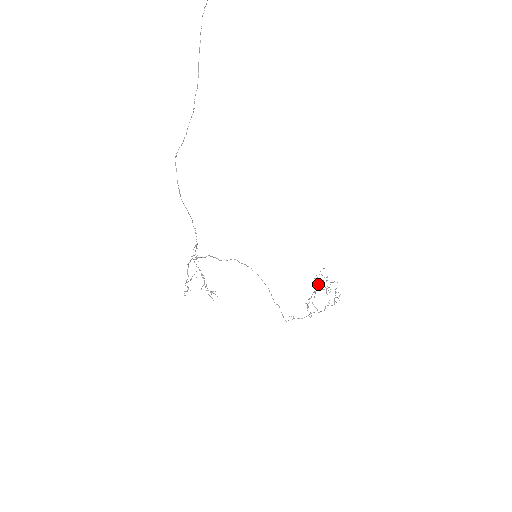
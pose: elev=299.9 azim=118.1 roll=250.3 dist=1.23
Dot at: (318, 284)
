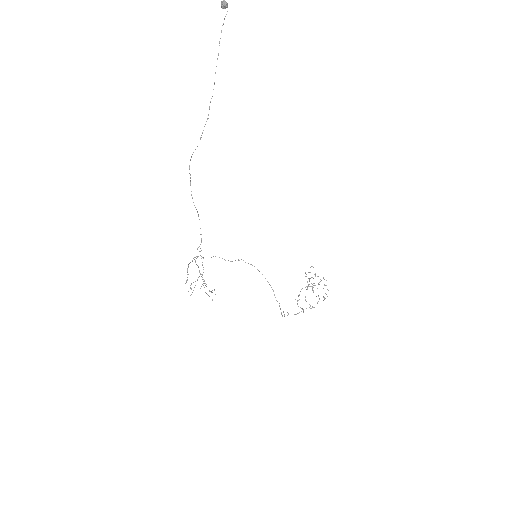
Dot at: (309, 281)
